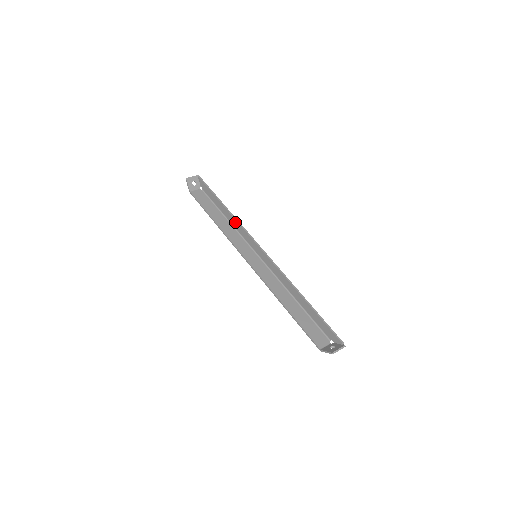
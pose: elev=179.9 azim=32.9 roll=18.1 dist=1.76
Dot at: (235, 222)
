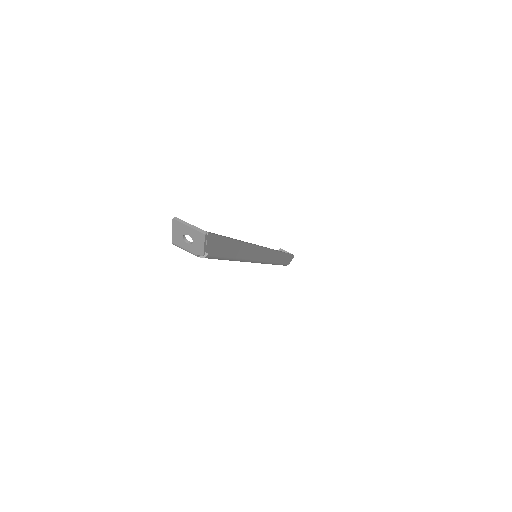
Dot at: occluded
